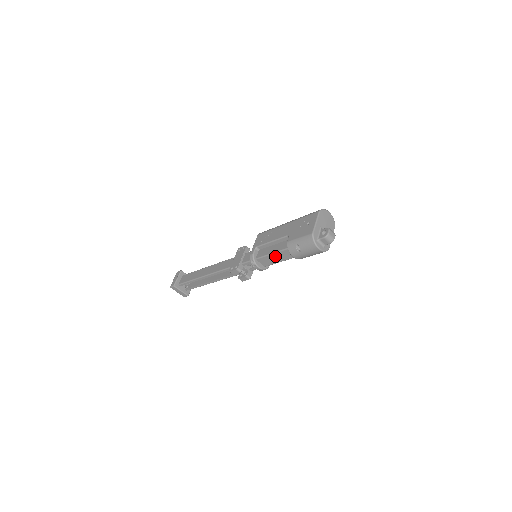
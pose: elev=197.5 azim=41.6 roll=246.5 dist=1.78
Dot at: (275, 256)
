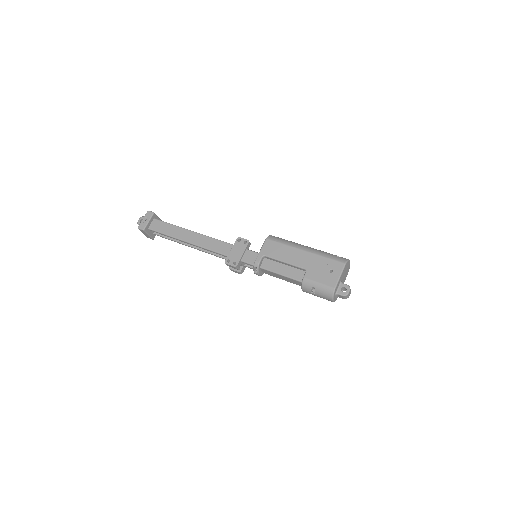
Dot at: (282, 277)
